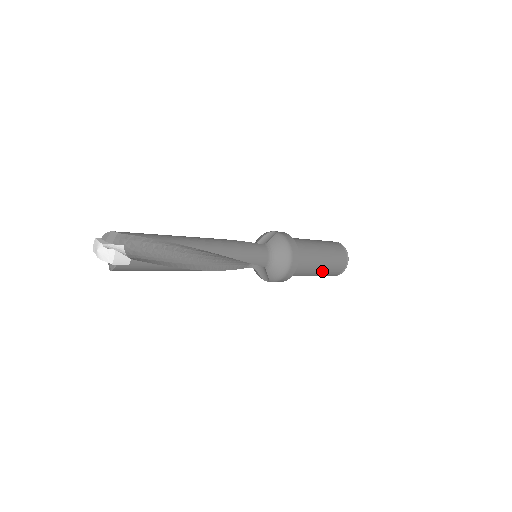
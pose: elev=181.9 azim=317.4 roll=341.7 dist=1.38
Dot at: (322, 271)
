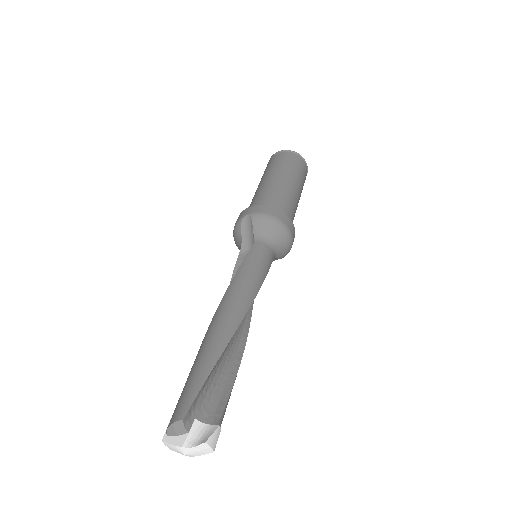
Dot at: (300, 196)
